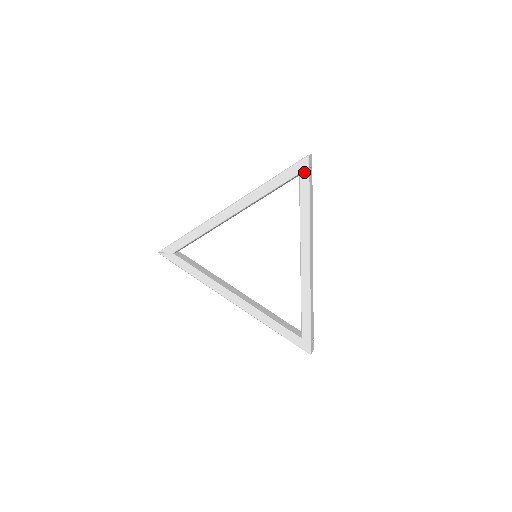
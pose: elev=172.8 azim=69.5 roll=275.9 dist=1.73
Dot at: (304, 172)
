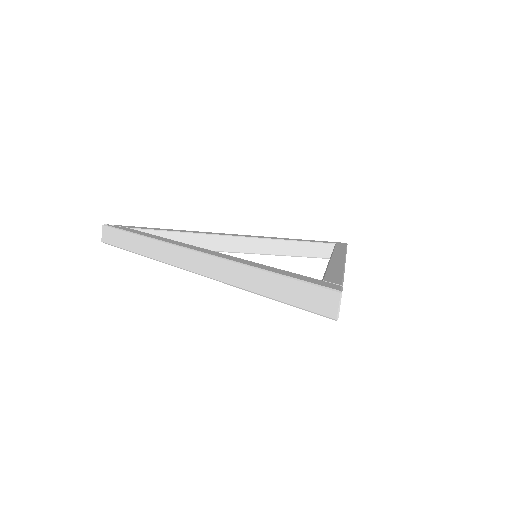
Dot at: occluded
